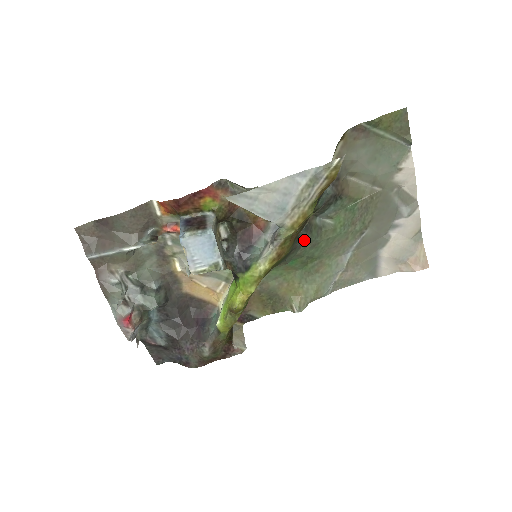
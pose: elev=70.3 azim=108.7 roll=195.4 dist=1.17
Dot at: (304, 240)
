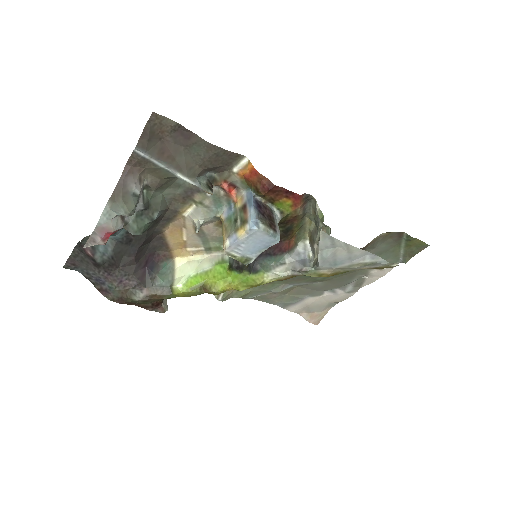
Dot at: occluded
